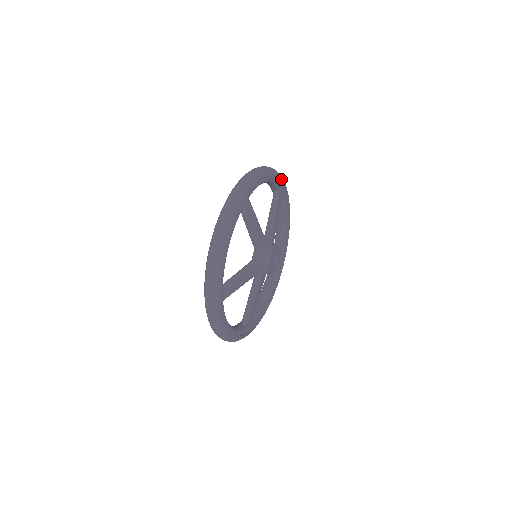
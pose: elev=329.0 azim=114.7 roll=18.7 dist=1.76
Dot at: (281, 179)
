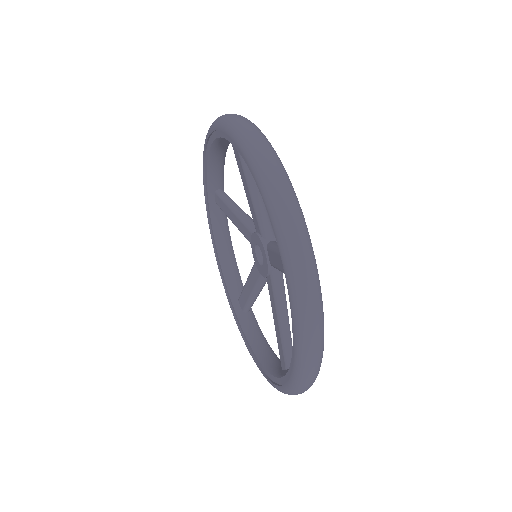
Dot at: occluded
